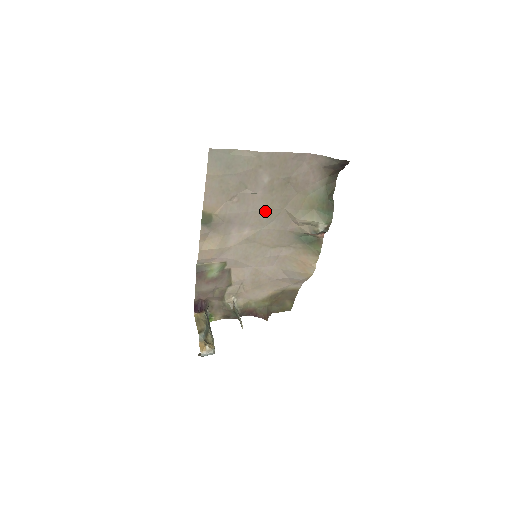
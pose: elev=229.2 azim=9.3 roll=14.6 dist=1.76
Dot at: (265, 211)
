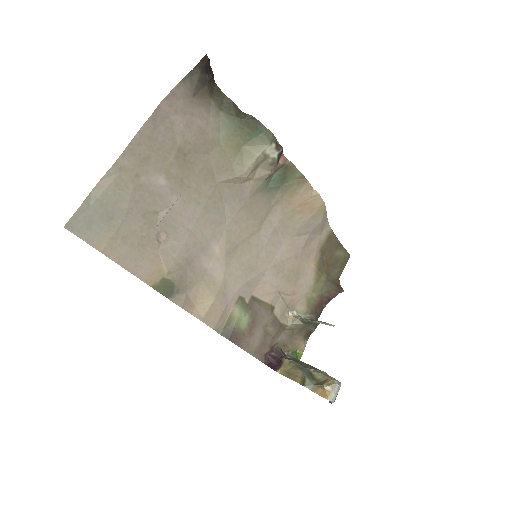
Dot at: (205, 209)
